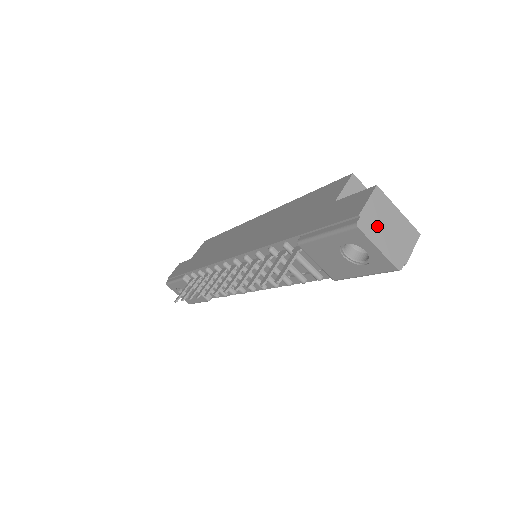
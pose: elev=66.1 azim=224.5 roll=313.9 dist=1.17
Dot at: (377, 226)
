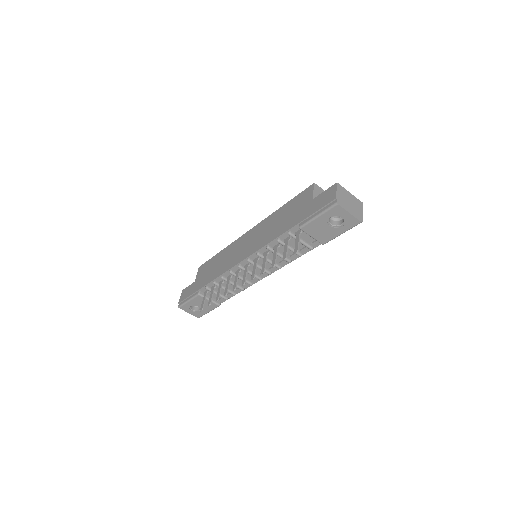
Dot at: (345, 202)
